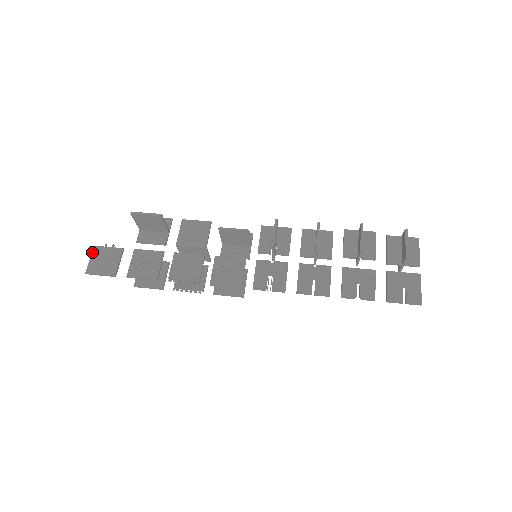
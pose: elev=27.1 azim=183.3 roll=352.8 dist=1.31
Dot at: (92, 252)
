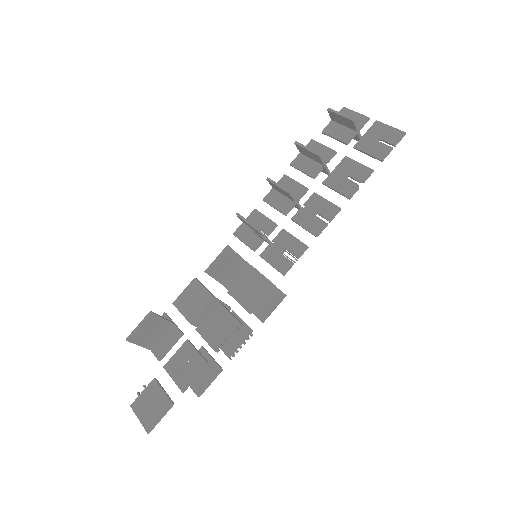
Dot at: (134, 412)
